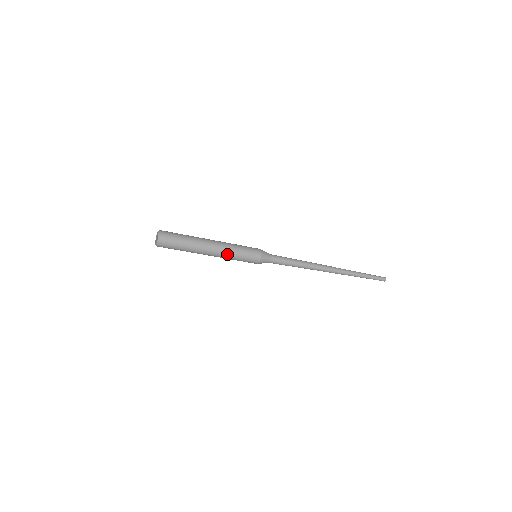
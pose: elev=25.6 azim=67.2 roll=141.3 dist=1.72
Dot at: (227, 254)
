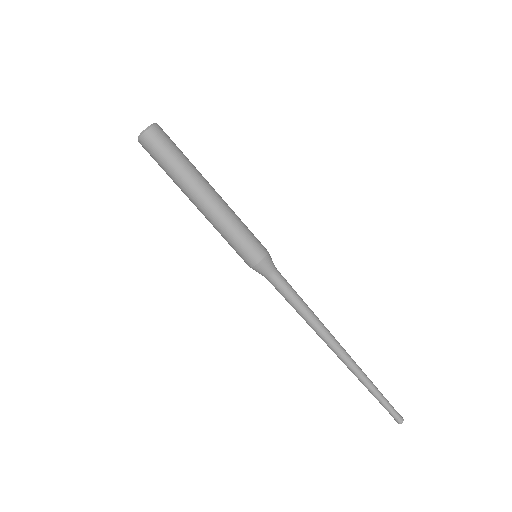
Dot at: (223, 218)
